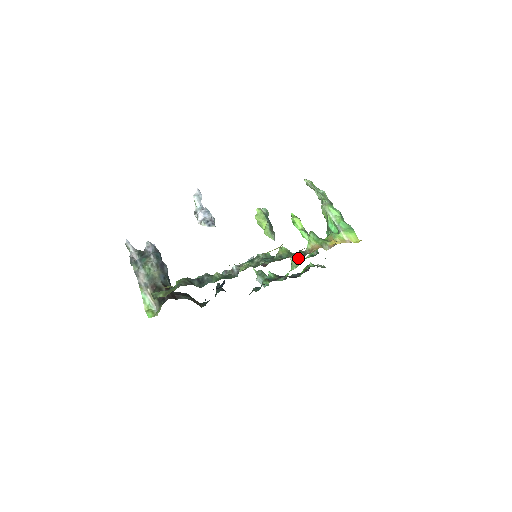
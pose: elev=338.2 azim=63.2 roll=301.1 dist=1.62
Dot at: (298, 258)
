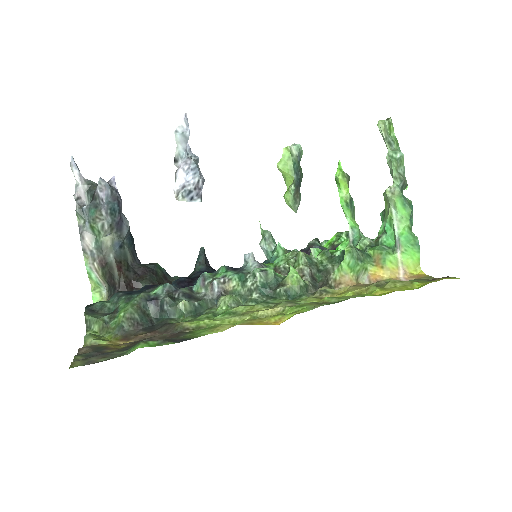
Dot at: (317, 276)
